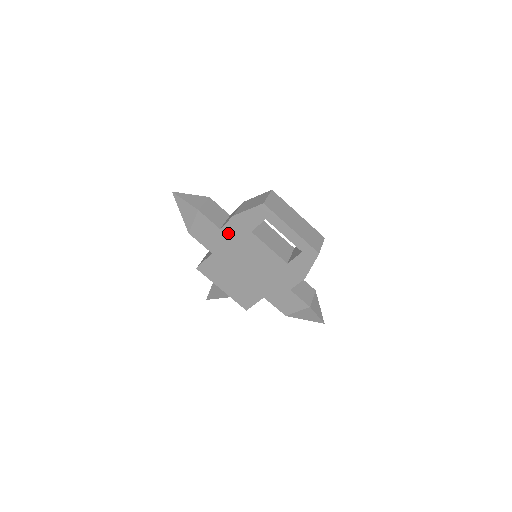
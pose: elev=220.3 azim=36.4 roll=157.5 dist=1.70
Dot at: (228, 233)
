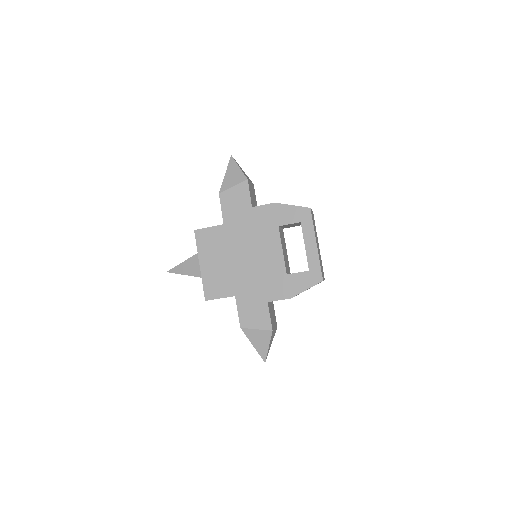
Dot at: (256, 215)
